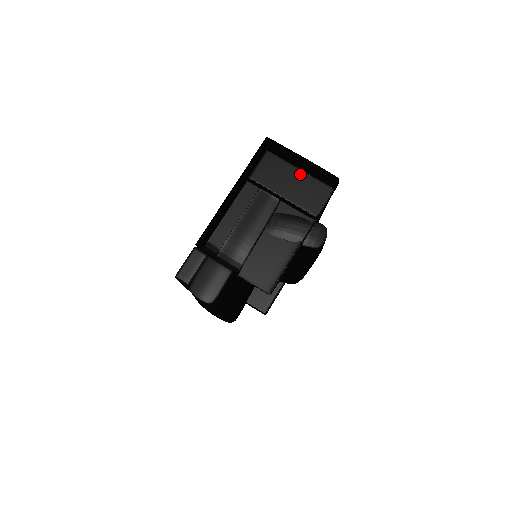
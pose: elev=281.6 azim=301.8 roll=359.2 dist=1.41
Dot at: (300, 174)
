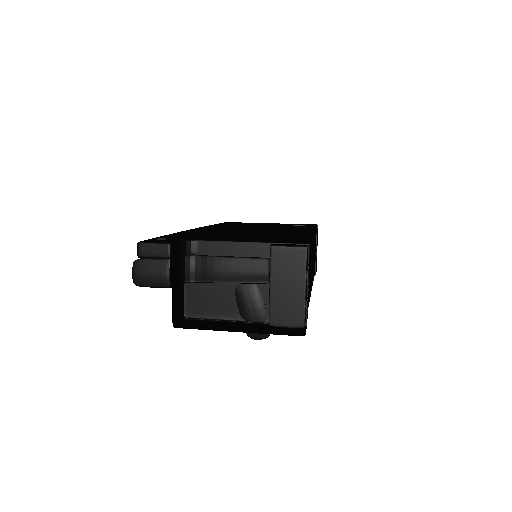
Dot at: (301, 290)
